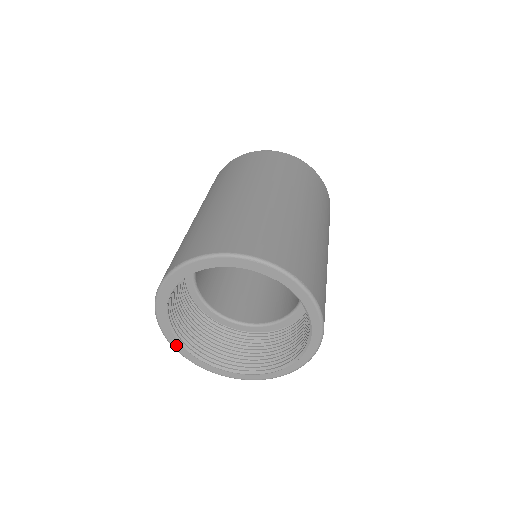
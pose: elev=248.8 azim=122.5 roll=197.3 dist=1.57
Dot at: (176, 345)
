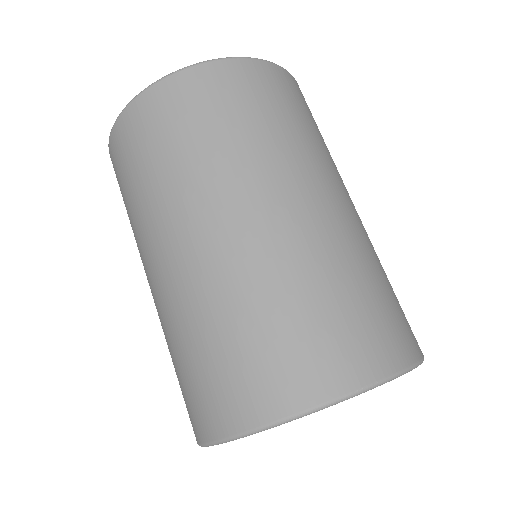
Dot at: occluded
